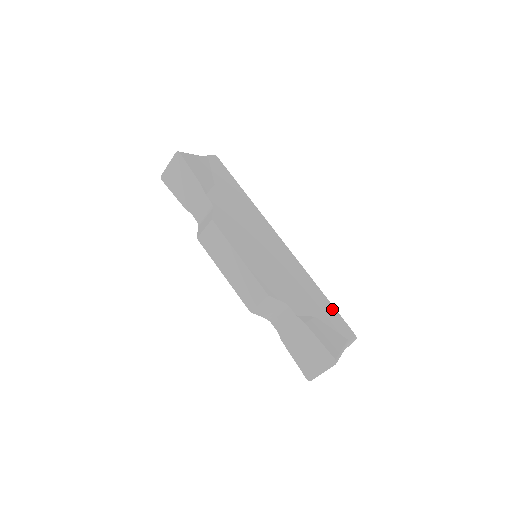
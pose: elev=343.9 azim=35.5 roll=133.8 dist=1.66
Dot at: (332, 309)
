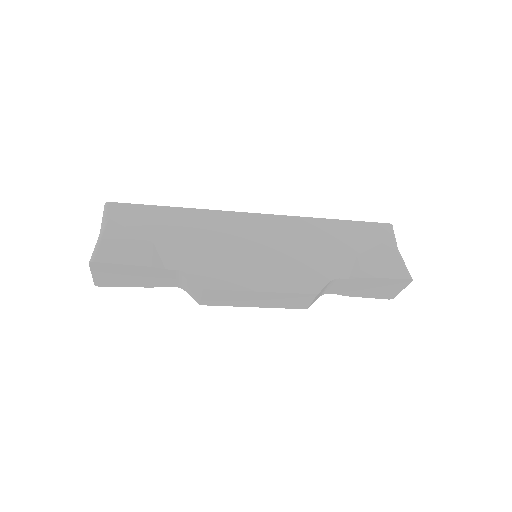
Dot at: (355, 225)
